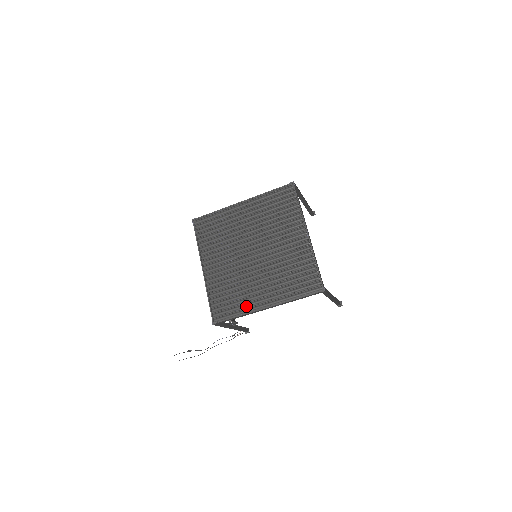
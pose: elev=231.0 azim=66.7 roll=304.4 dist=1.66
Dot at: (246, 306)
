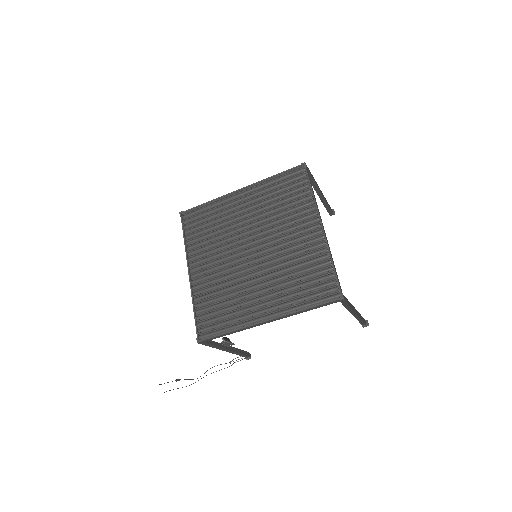
Dot at: (240, 319)
